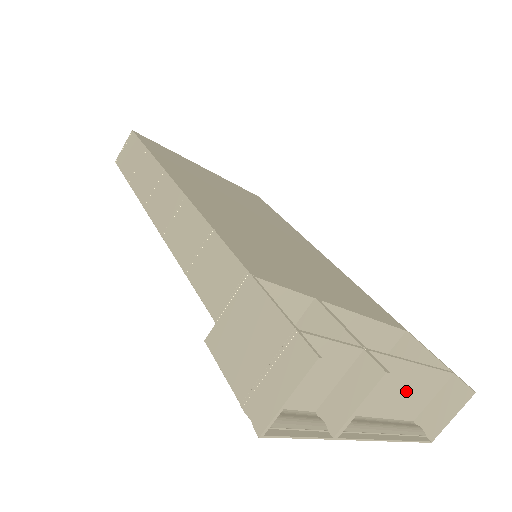
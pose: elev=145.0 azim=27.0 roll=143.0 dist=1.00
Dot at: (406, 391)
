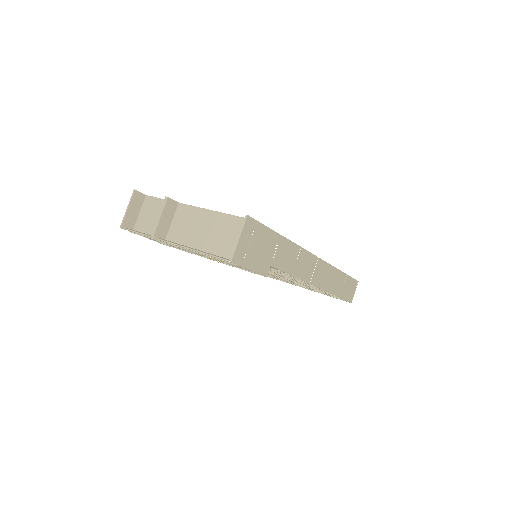
Dot at: (218, 233)
